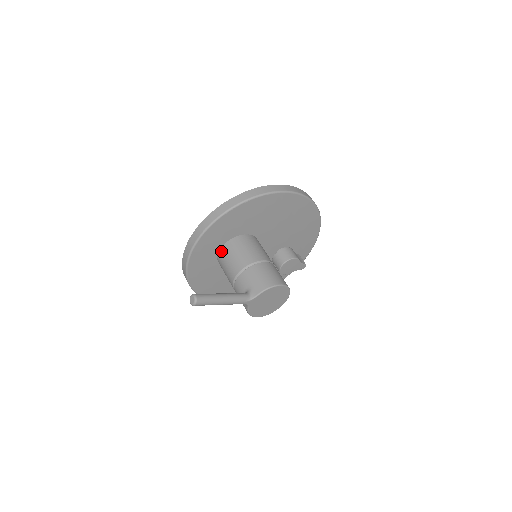
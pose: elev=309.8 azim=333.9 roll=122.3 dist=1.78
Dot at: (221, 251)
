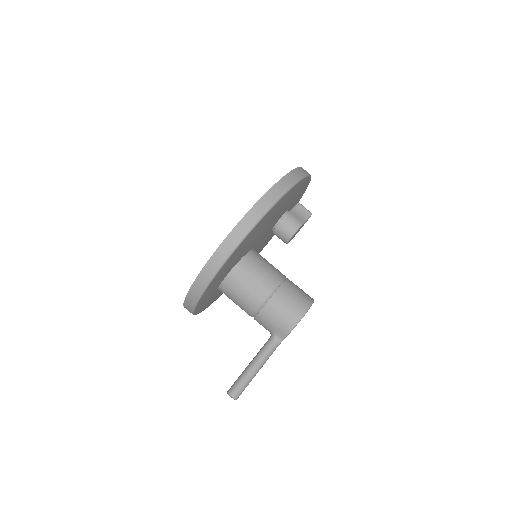
Dot at: (221, 291)
